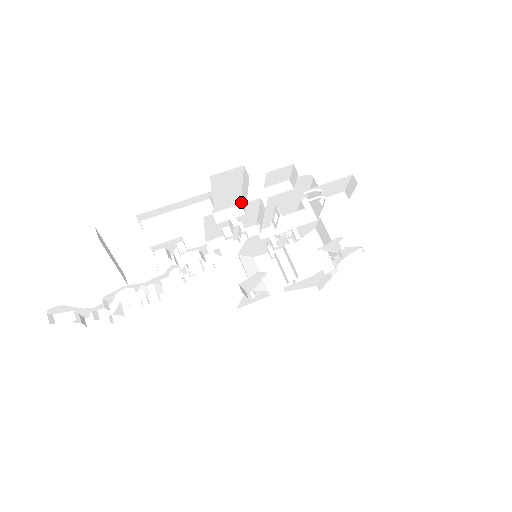
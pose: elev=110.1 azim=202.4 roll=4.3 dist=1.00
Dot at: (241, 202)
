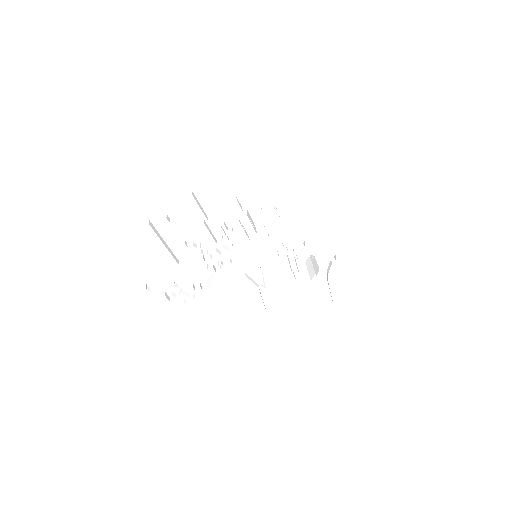
Dot at: occluded
